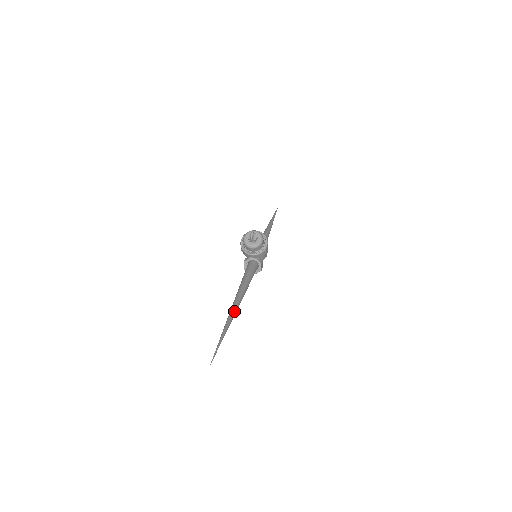
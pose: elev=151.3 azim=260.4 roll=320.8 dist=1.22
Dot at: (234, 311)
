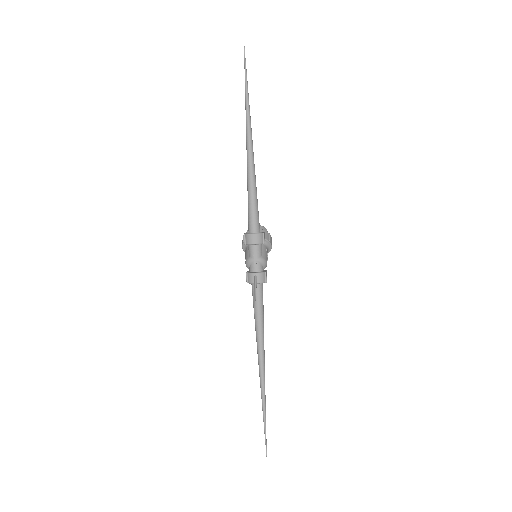
Dot at: (250, 125)
